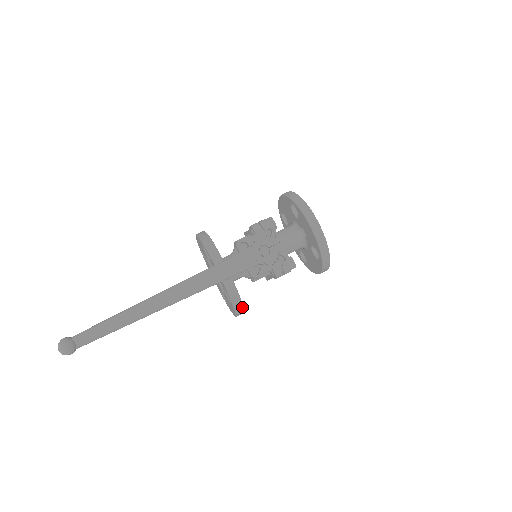
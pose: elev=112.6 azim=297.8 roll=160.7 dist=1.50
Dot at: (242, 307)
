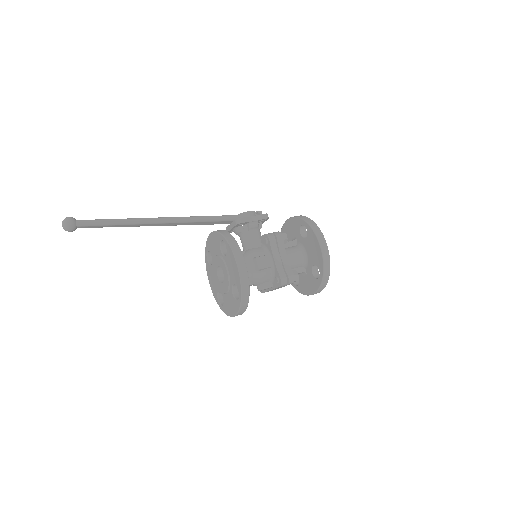
Dot at: (235, 241)
